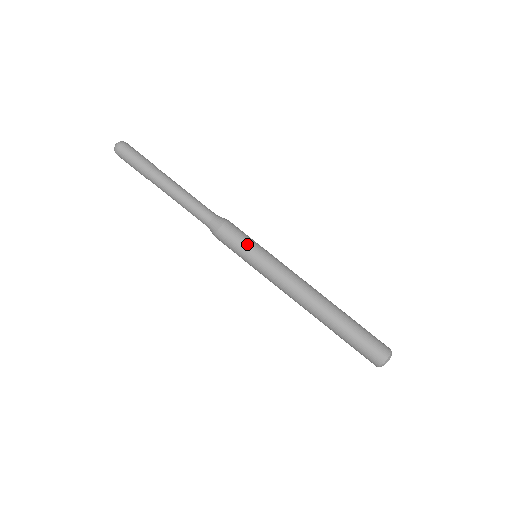
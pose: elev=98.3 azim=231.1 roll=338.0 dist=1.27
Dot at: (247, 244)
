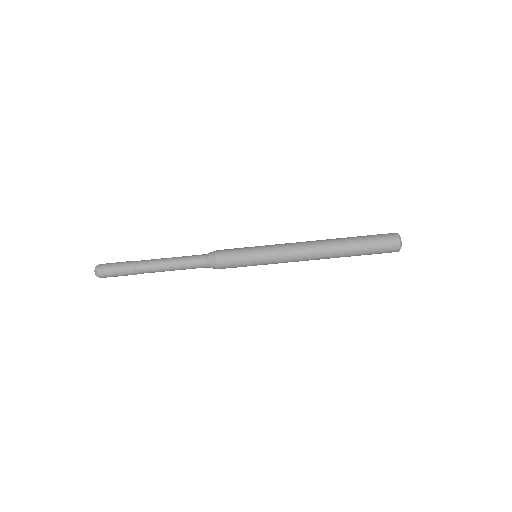
Dot at: (243, 252)
